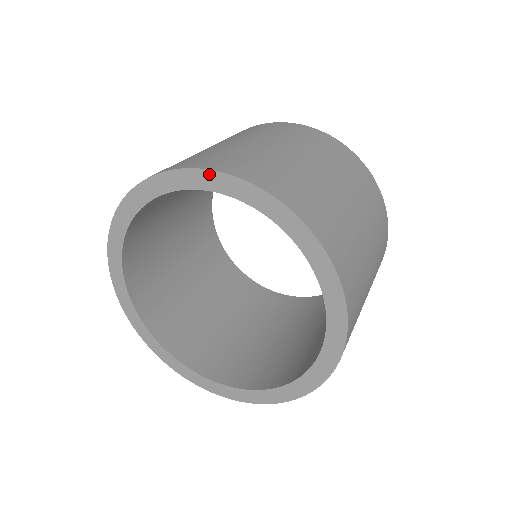
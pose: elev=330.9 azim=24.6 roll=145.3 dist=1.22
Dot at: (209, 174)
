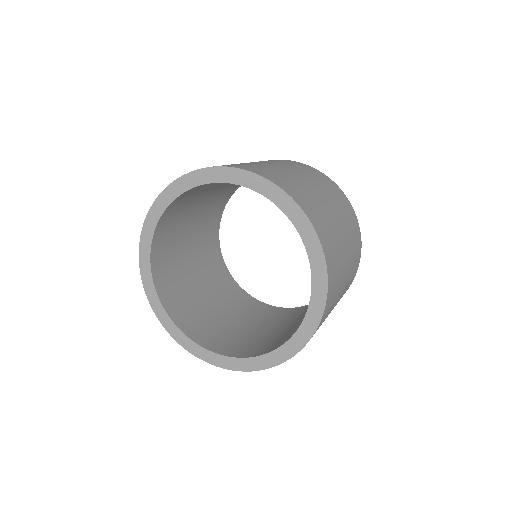
Dot at: (166, 192)
